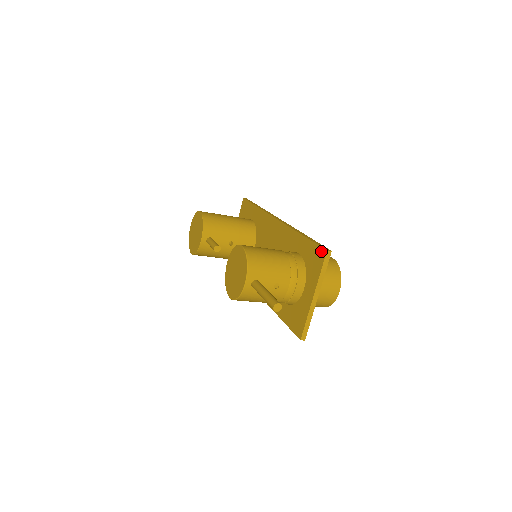
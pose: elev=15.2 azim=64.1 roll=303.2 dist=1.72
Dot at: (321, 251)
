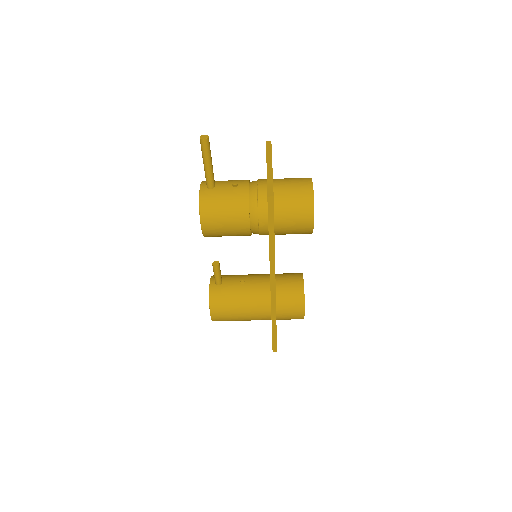
Dot at: occluded
